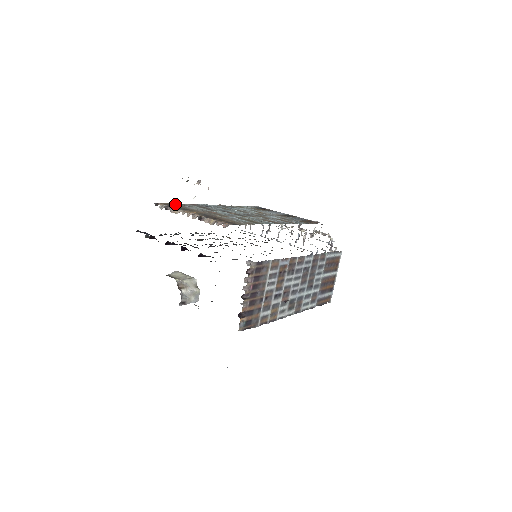
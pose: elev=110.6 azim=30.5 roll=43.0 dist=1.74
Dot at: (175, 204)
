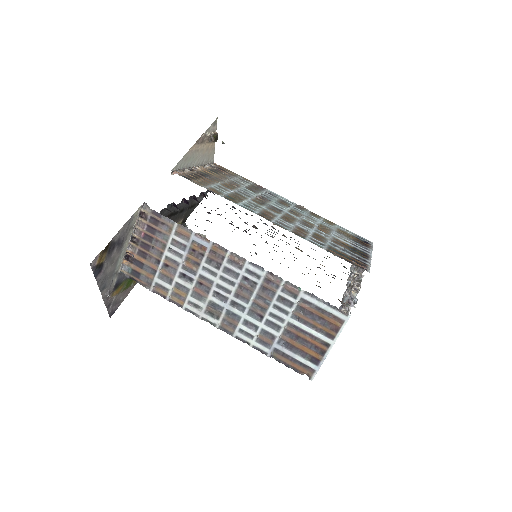
Dot at: (234, 174)
